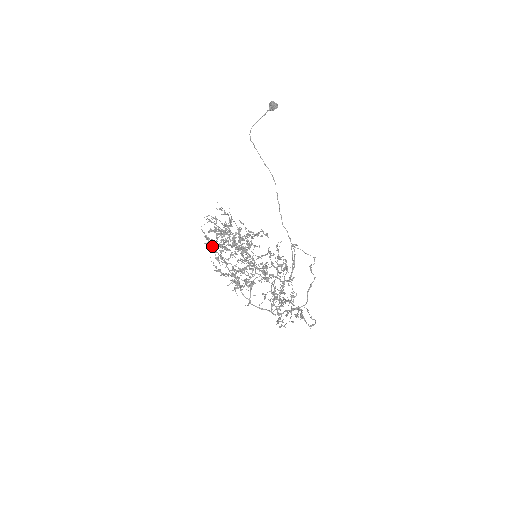
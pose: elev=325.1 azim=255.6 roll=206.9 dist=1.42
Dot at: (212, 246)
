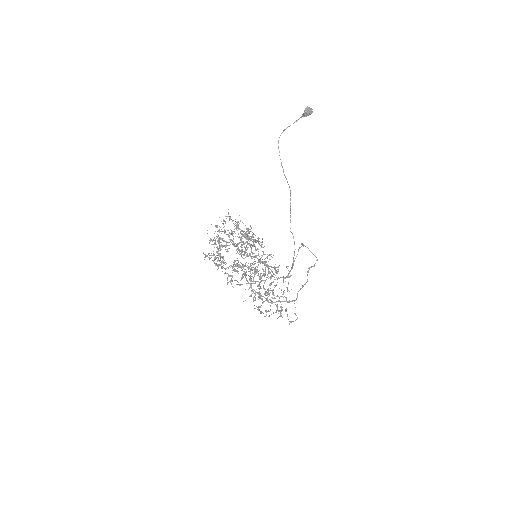
Dot at: (222, 240)
